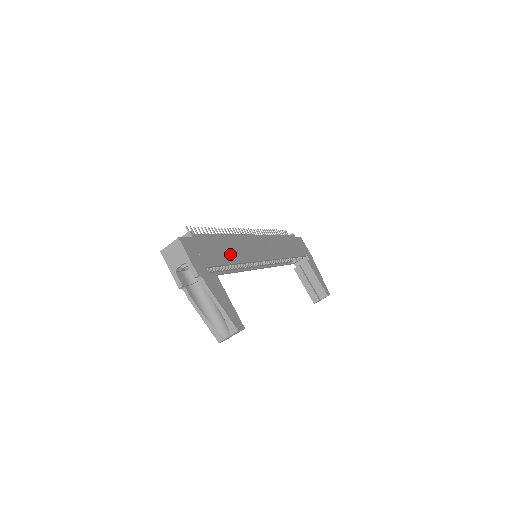
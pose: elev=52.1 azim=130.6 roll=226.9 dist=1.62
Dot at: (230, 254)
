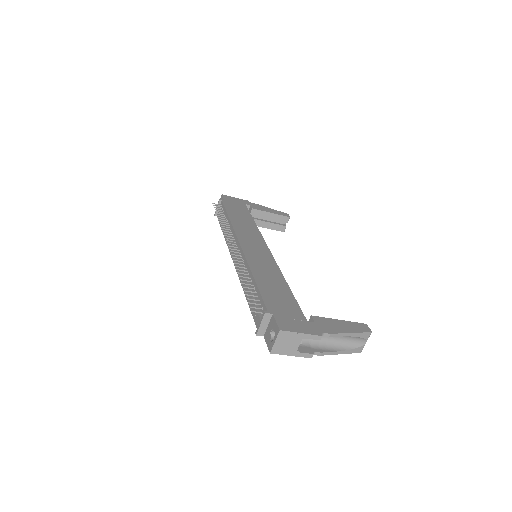
Dot at: (279, 285)
